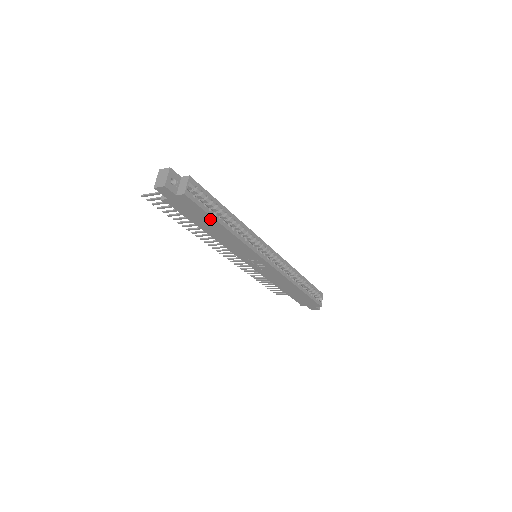
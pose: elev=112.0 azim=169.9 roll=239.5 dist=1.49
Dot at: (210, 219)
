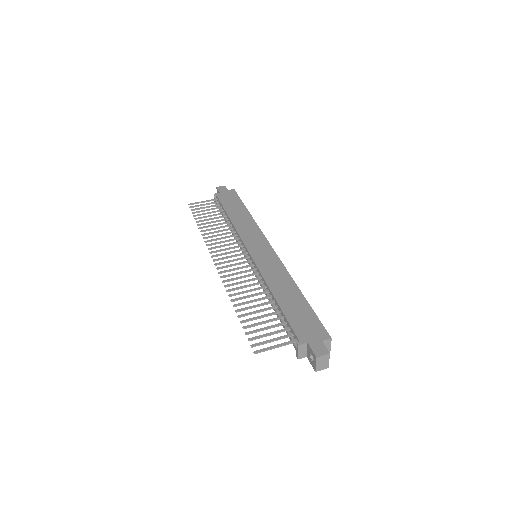
Dot at: occluded
